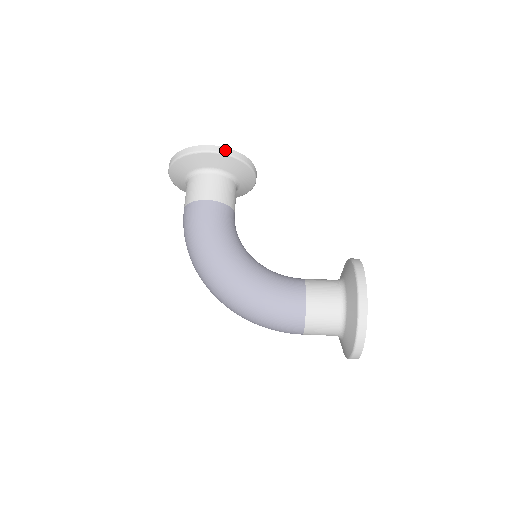
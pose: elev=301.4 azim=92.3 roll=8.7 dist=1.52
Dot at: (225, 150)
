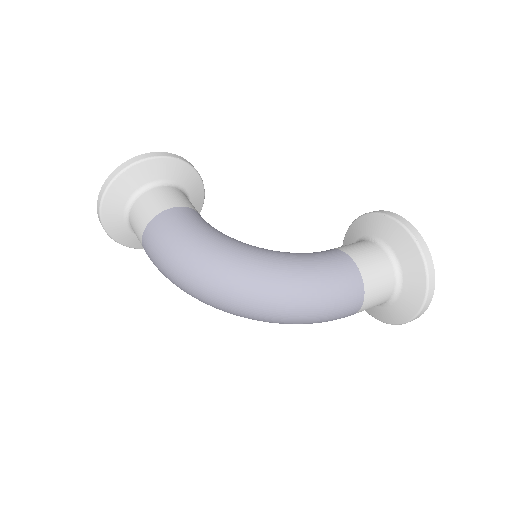
Dot at: (172, 155)
